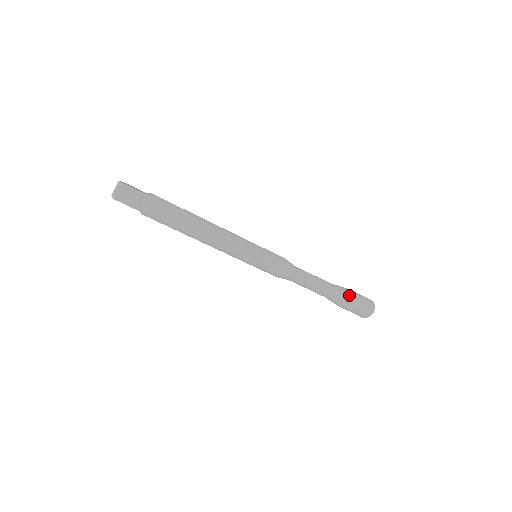
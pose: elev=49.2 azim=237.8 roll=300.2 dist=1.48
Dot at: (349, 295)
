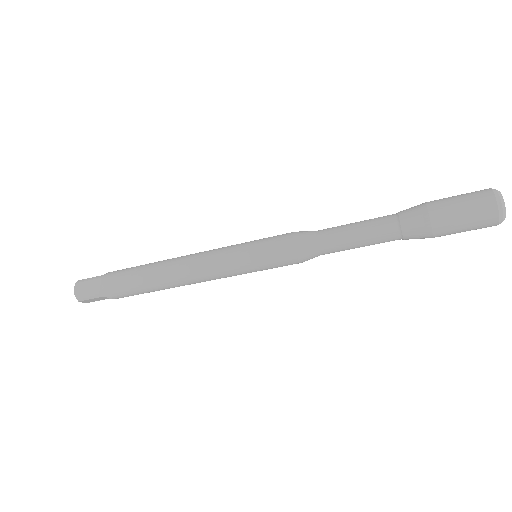
Dot at: (433, 232)
